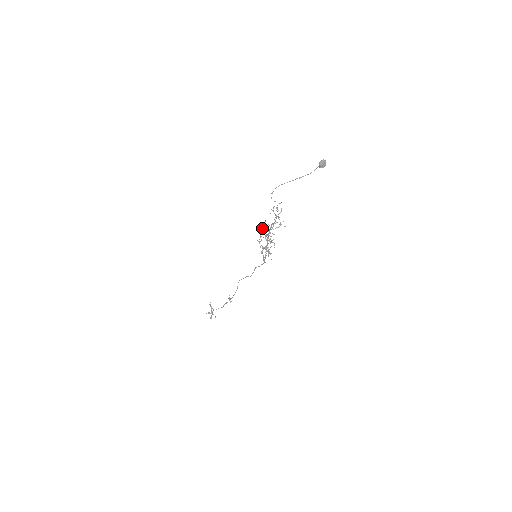
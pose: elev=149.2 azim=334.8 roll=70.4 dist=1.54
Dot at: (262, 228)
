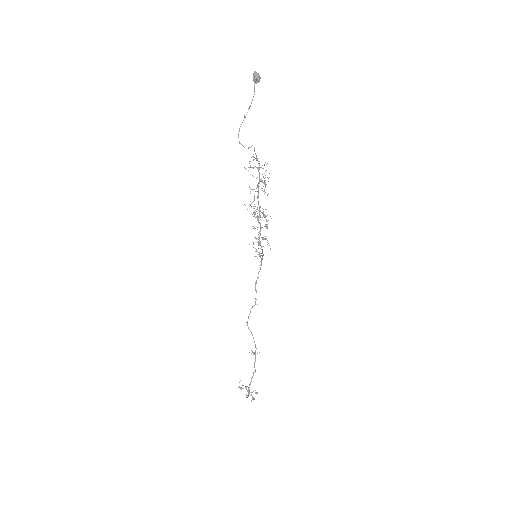
Dot at: occluded
